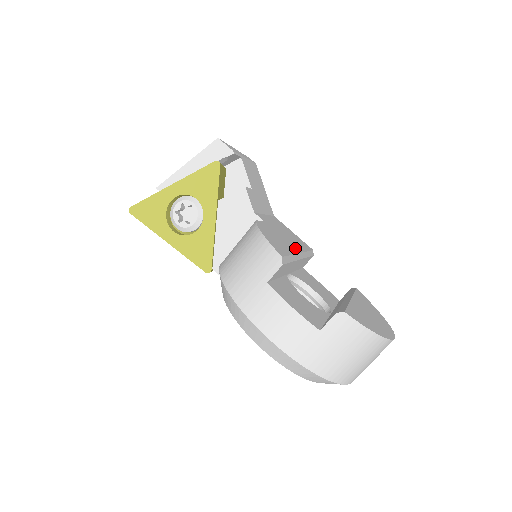
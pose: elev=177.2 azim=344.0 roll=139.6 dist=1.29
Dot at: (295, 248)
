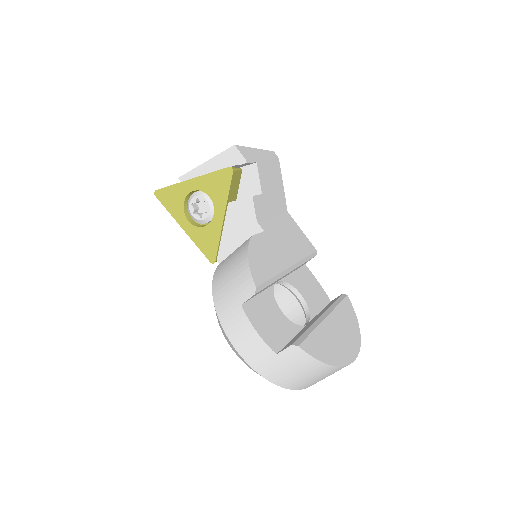
Dot at: (287, 261)
